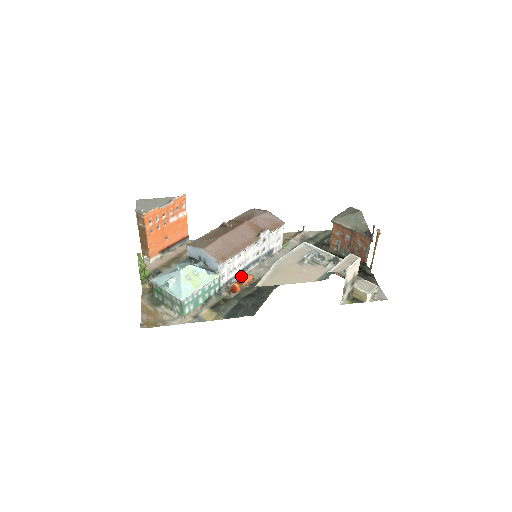
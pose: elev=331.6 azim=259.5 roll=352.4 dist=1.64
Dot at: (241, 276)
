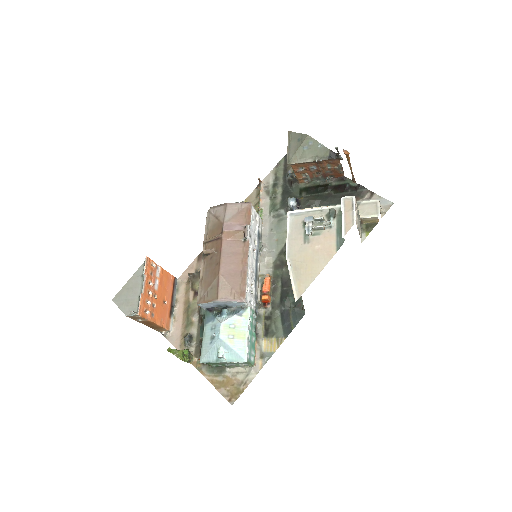
Dot at: (258, 282)
